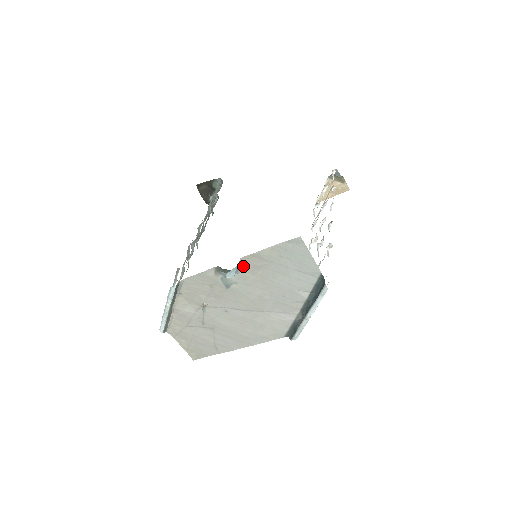
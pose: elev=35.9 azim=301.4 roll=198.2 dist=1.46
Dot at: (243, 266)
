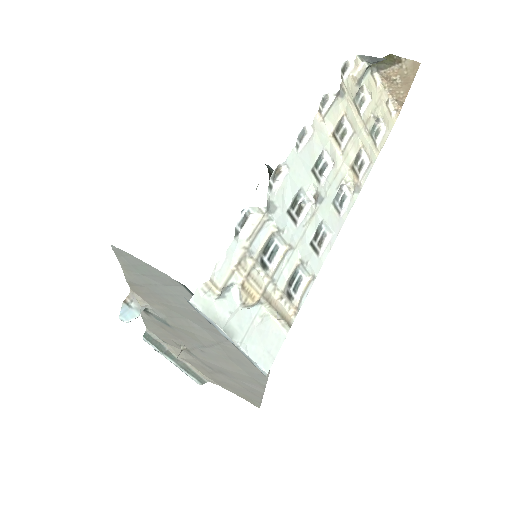
Dot at: (143, 299)
